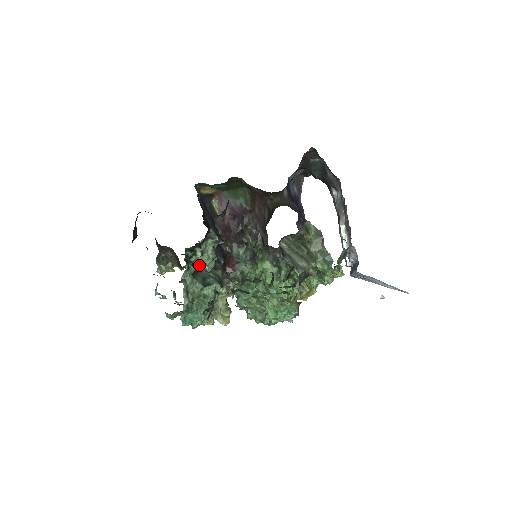
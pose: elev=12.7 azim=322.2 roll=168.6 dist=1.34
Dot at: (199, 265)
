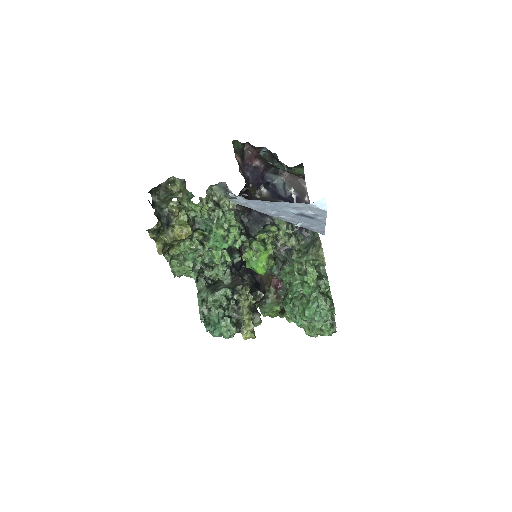
Dot at: (218, 280)
